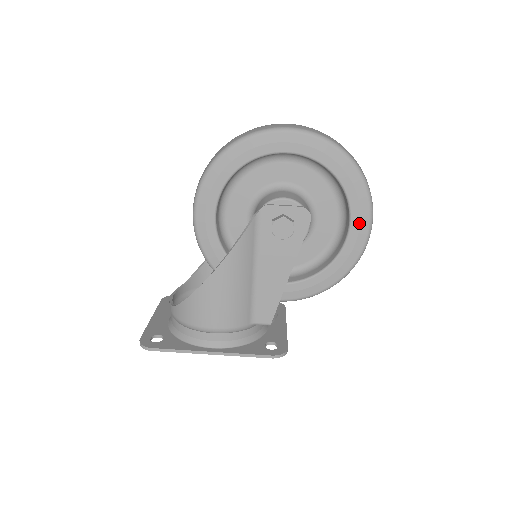
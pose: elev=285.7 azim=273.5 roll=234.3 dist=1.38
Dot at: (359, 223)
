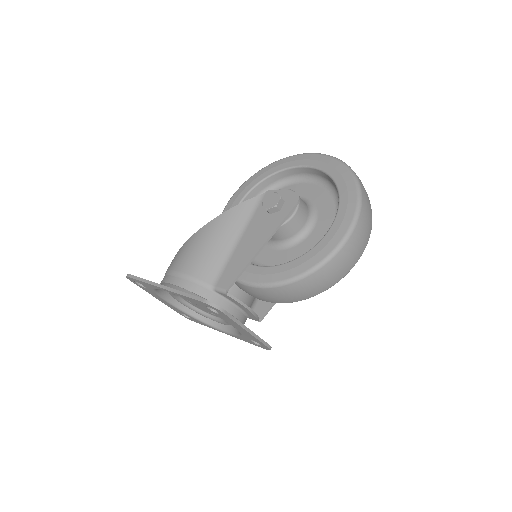
Dot at: (342, 219)
